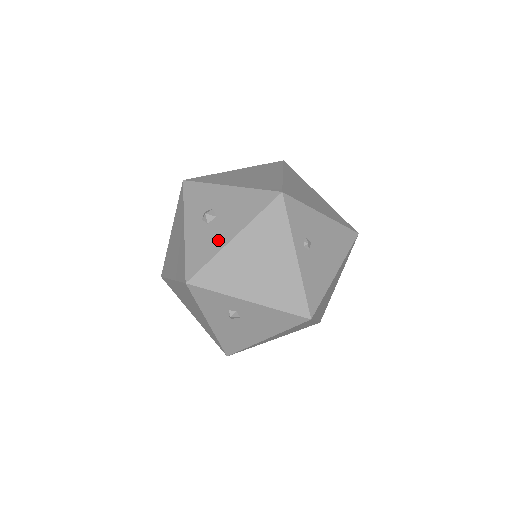
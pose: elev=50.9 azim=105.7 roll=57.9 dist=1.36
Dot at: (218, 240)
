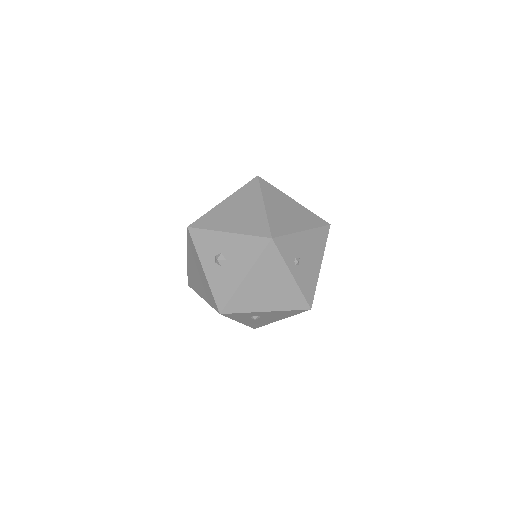
Dot at: (234, 280)
